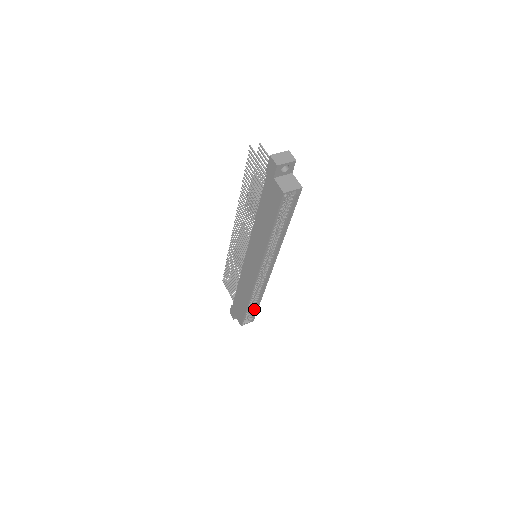
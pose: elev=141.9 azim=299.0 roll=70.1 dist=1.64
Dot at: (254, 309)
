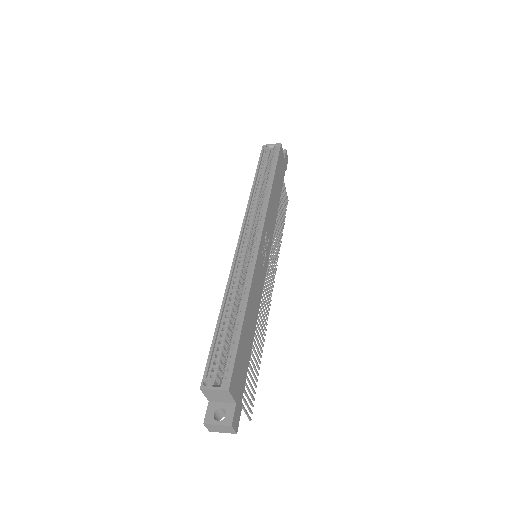
Dot at: (234, 346)
